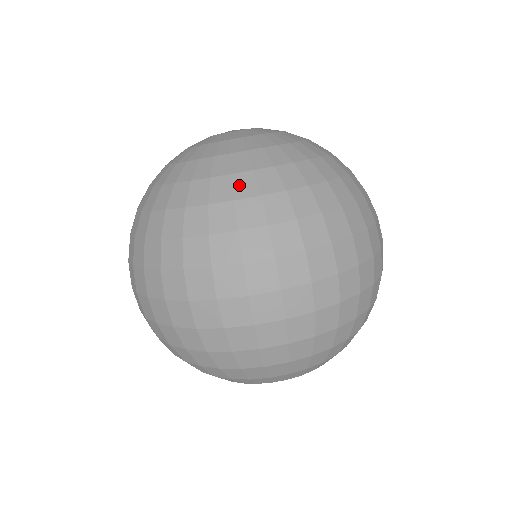
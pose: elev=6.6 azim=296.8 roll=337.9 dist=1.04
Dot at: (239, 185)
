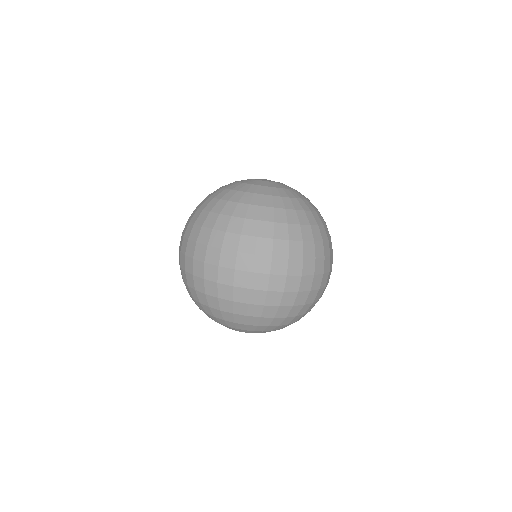
Dot at: (238, 209)
